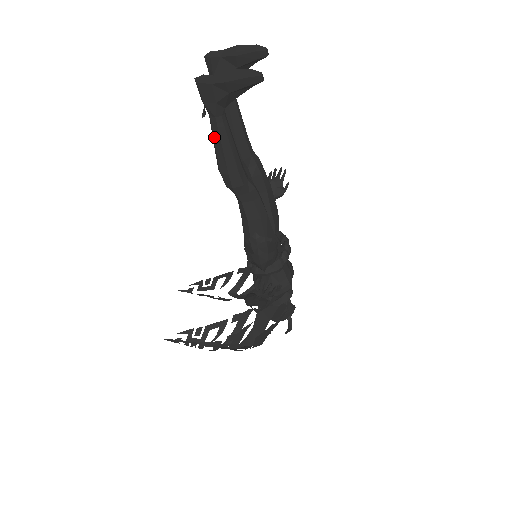
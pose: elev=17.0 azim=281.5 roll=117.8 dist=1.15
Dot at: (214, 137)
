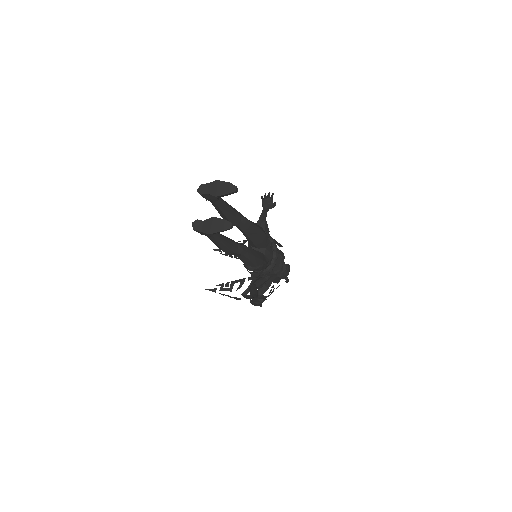
Dot at: (211, 240)
